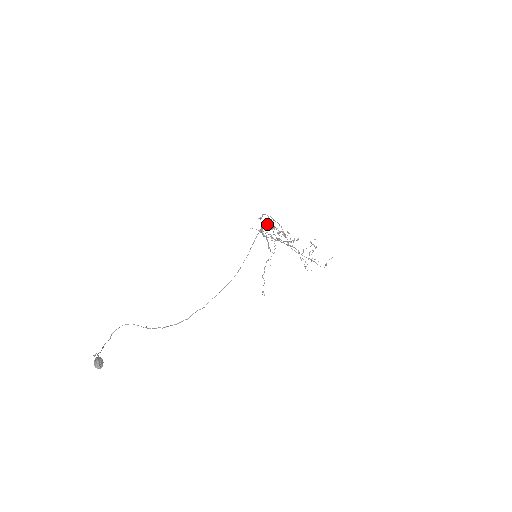
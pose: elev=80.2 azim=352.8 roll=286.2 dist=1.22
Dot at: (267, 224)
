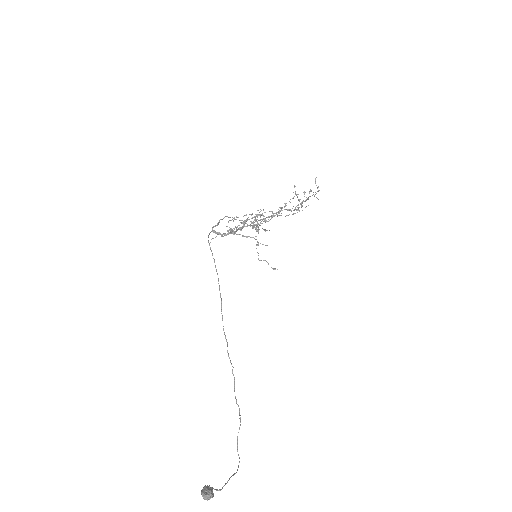
Dot at: (252, 228)
